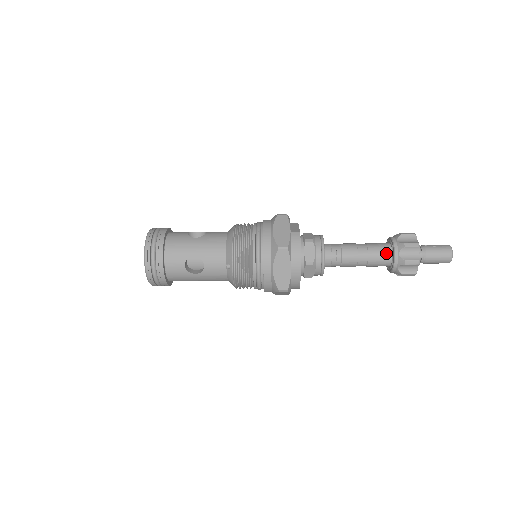
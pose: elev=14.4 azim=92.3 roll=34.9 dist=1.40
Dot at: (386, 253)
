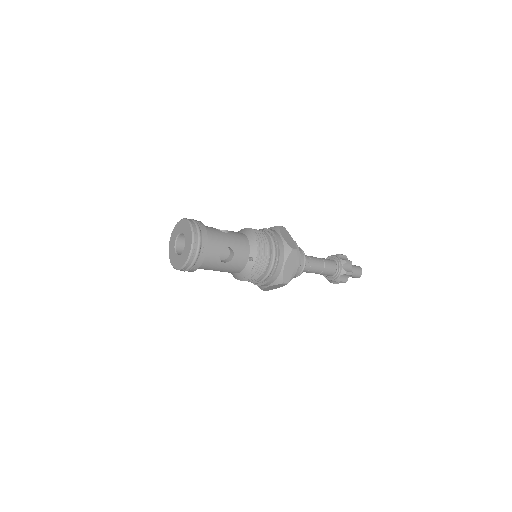
Dot at: (334, 266)
